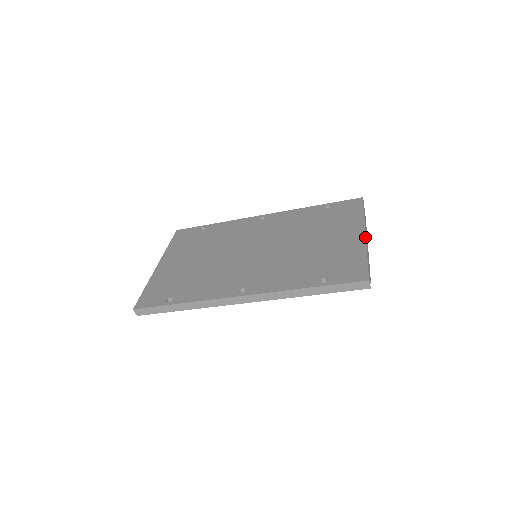
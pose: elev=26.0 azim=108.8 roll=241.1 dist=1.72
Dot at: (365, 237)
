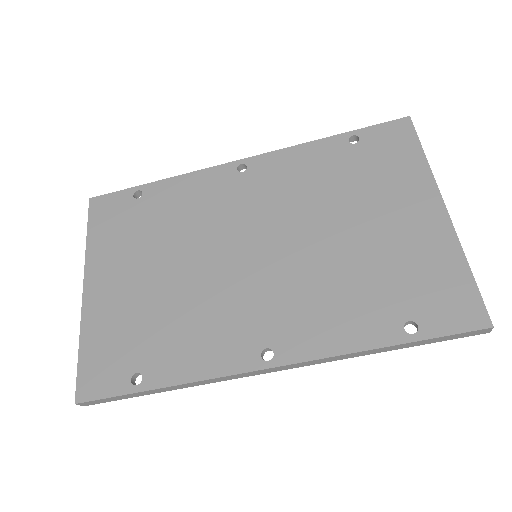
Dot at: (449, 218)
